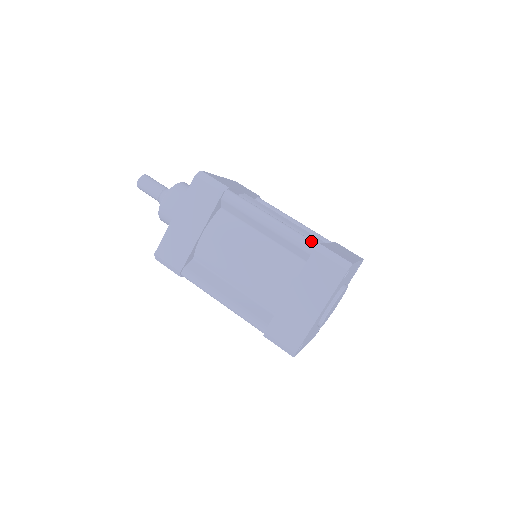
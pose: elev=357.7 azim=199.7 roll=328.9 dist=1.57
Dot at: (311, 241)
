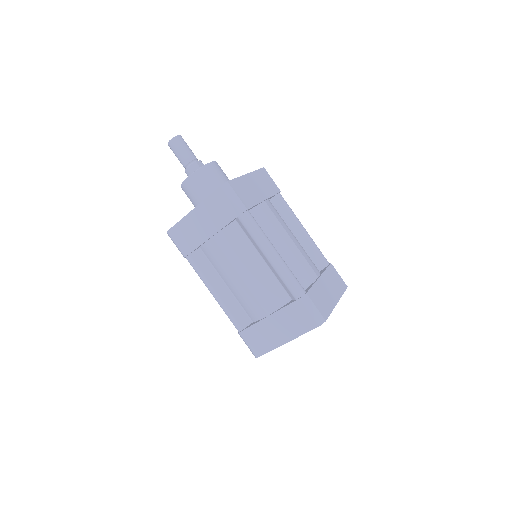
Dot at: (300, 288)
